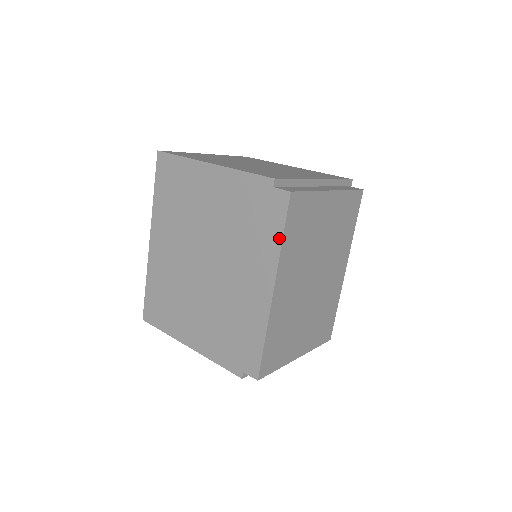
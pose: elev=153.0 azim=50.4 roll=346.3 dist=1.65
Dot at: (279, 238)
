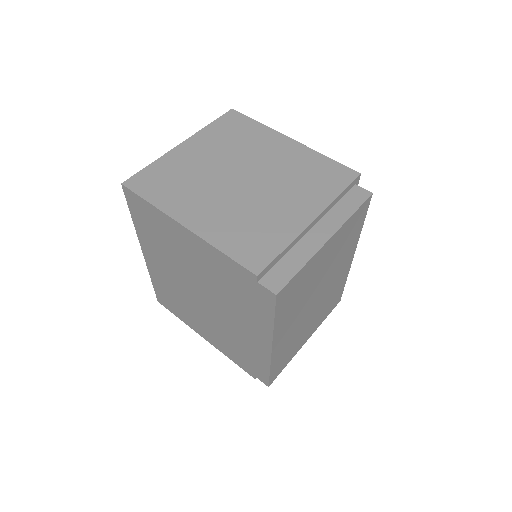
Dot at: (270, 320)
